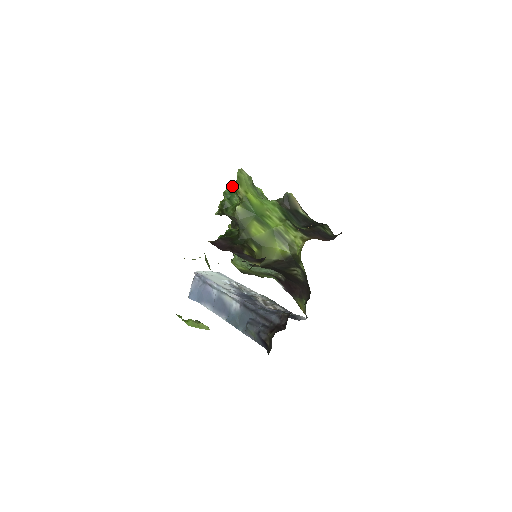
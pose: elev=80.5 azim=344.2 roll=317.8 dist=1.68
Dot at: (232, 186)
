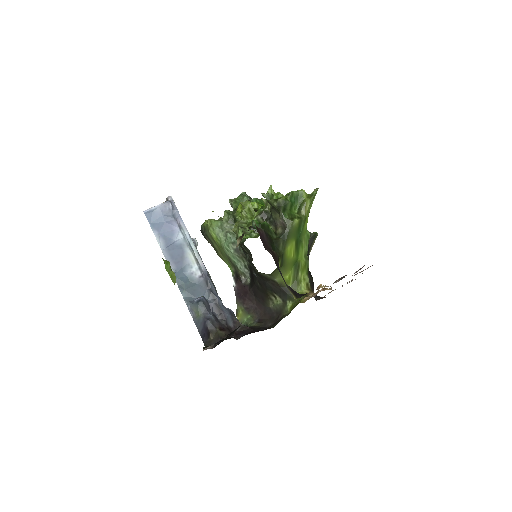
Dot at: (303, 195)
